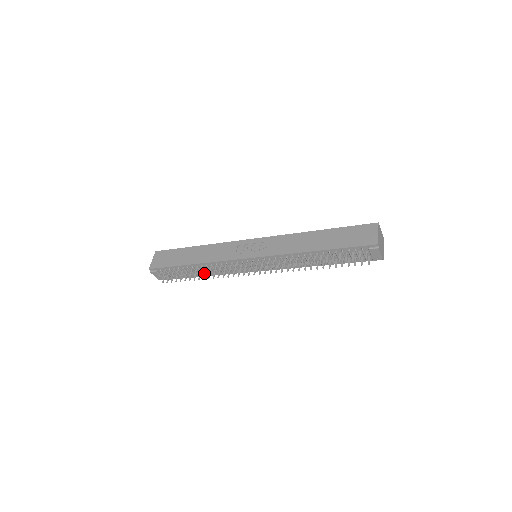
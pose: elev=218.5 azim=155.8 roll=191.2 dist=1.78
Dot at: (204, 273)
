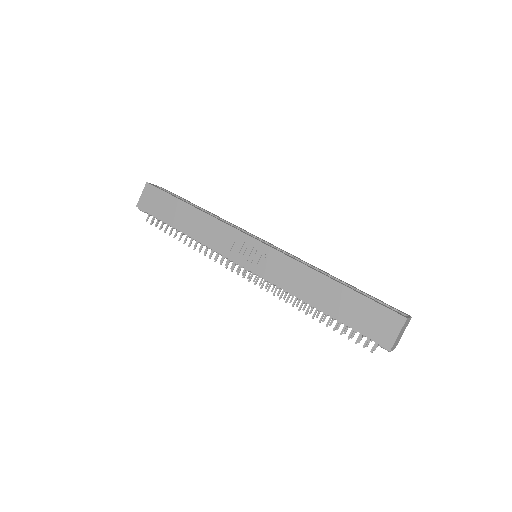
Dot at: (194, 248)
